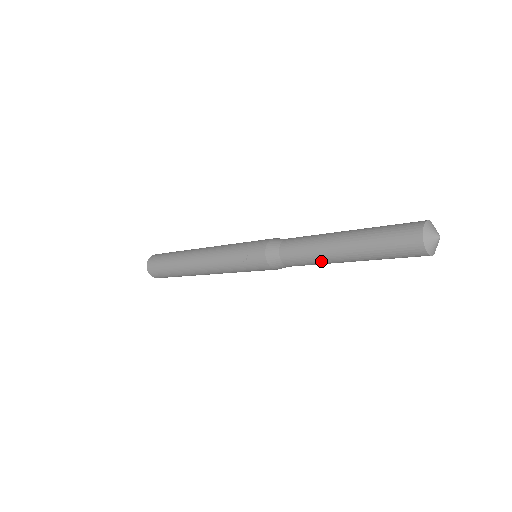
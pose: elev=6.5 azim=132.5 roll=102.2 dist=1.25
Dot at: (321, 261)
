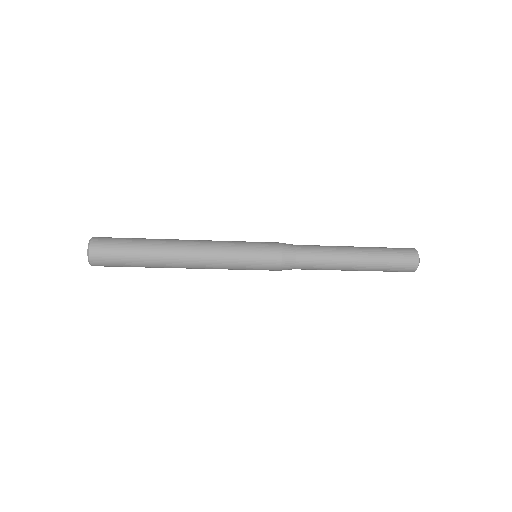
Dot at: (334, 264)
